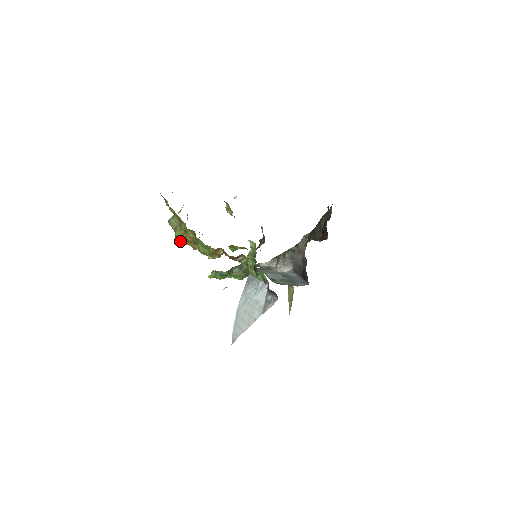
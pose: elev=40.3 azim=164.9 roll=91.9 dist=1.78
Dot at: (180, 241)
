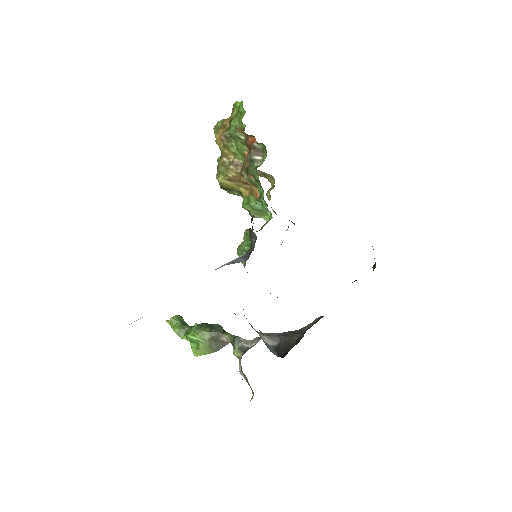
Dot at: (215, 133)
